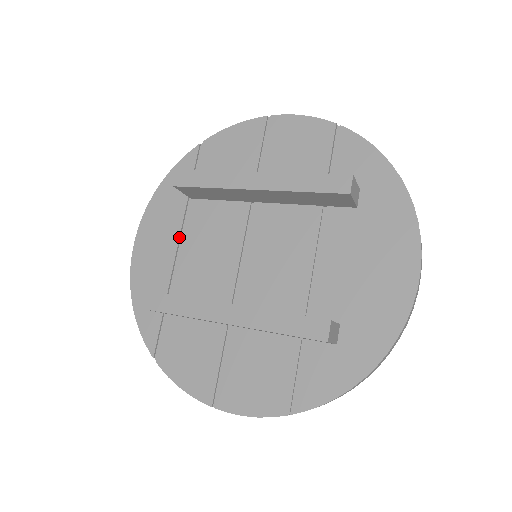
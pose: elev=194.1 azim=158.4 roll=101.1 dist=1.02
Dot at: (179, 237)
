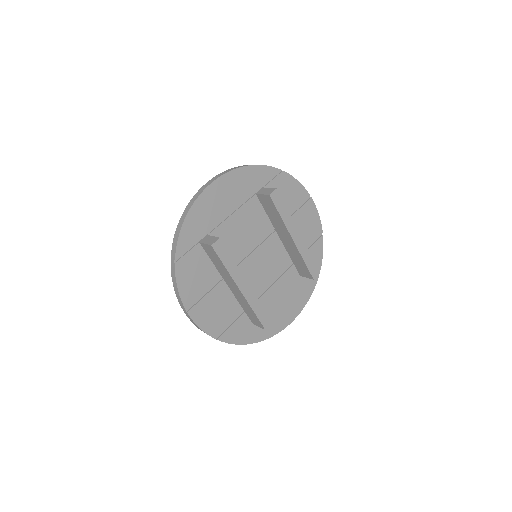
Dot at: (236, 208)
